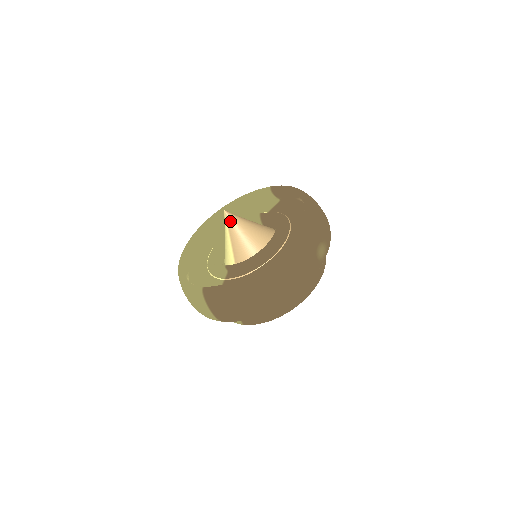
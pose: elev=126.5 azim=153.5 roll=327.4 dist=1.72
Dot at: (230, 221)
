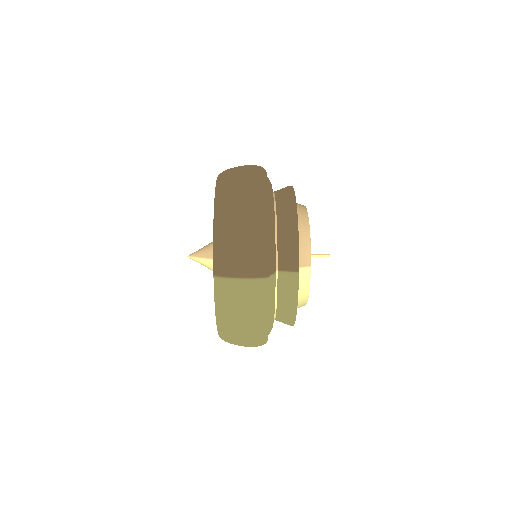
Dot at: (198, 254)
